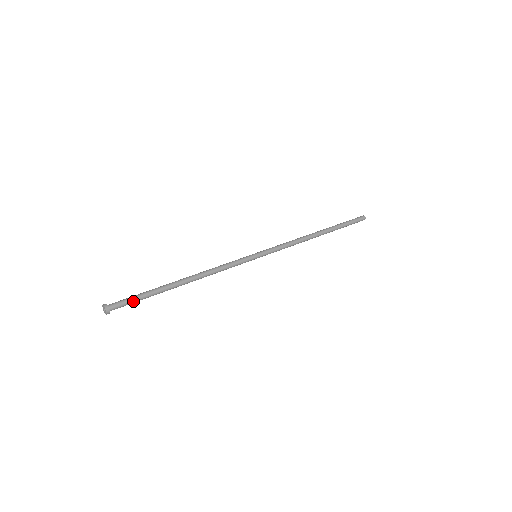
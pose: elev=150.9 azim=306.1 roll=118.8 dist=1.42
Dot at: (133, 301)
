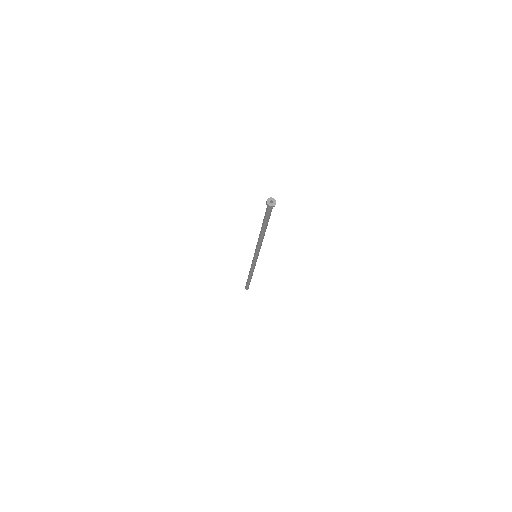
Dot at: occluded
